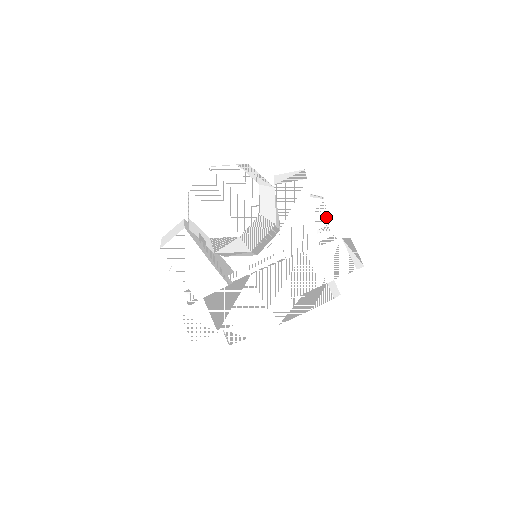
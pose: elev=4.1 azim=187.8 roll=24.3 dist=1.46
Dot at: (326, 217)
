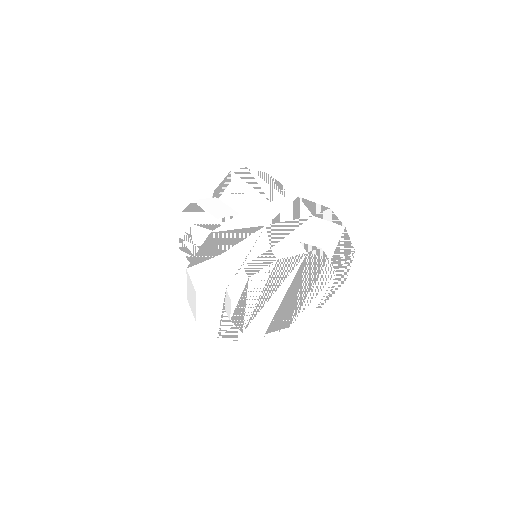
Dot at: occluded
